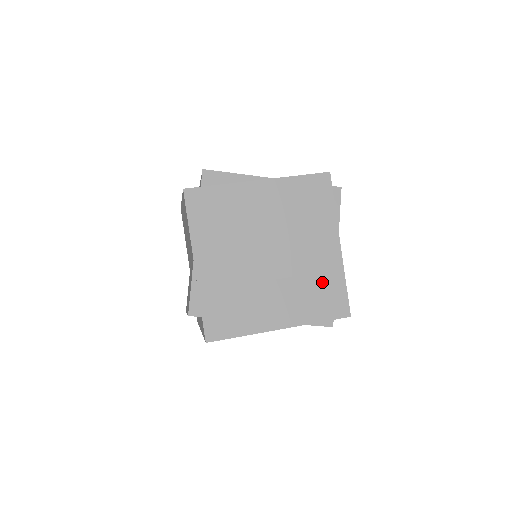
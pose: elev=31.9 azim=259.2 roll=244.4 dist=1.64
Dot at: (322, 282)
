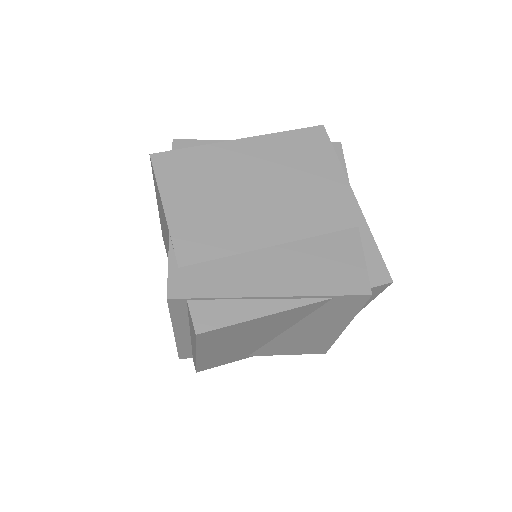
Dot at: (343, 242)
